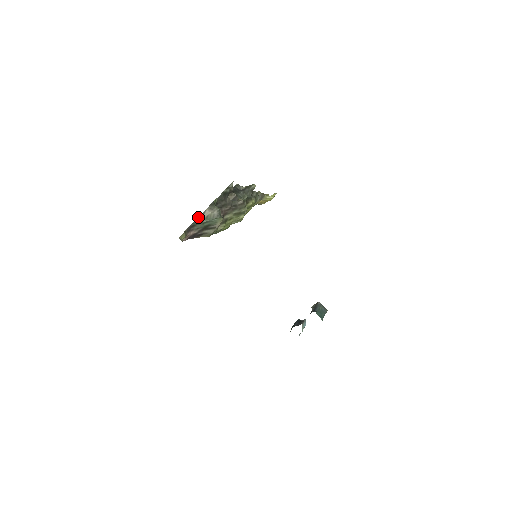
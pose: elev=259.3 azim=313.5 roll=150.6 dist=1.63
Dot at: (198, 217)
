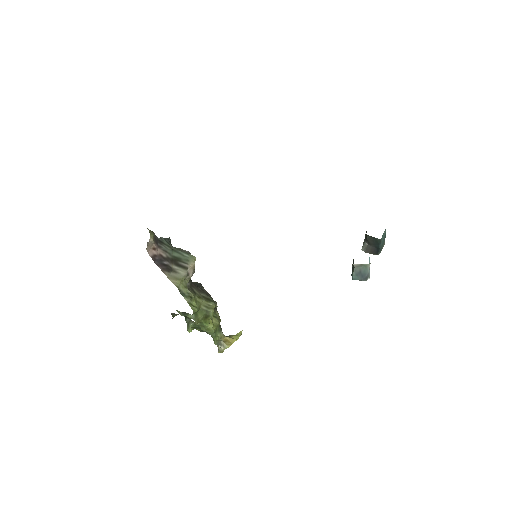
Dot at: (166, 238)
